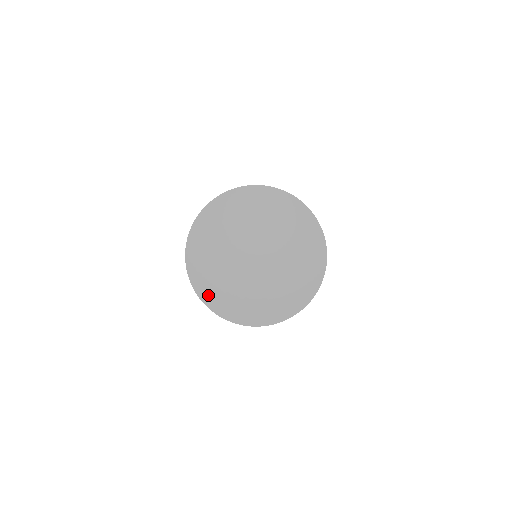
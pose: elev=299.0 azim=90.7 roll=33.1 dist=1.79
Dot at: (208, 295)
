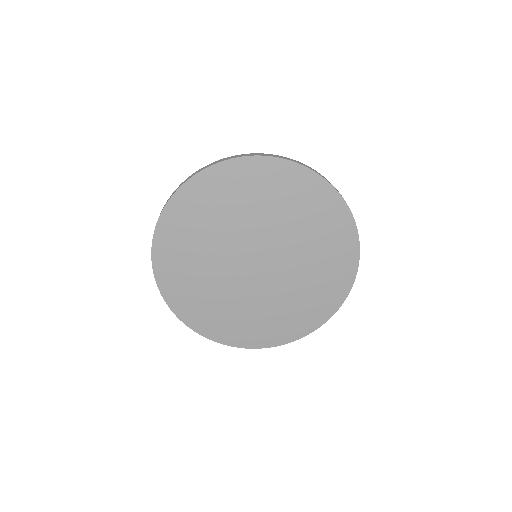
Dot at: (166, 241)
